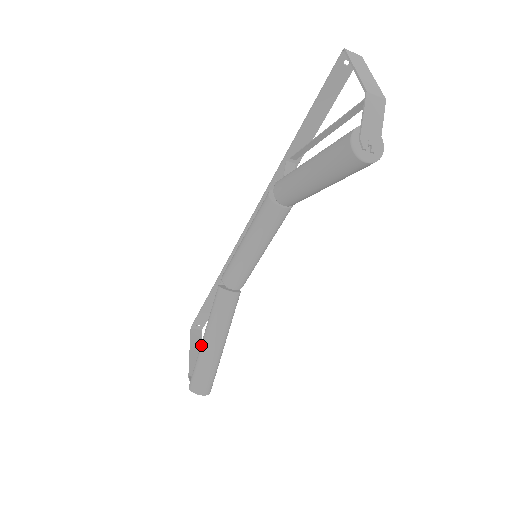
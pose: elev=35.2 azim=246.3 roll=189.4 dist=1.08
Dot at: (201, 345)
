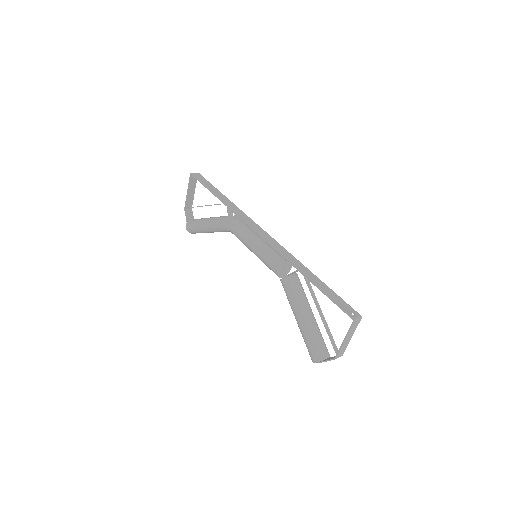
Dot at: (201, 227)
